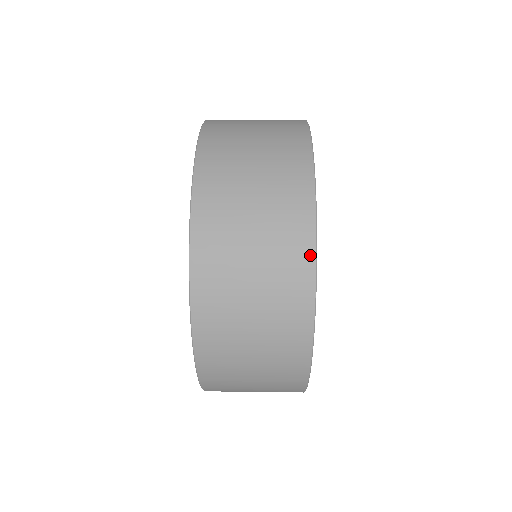
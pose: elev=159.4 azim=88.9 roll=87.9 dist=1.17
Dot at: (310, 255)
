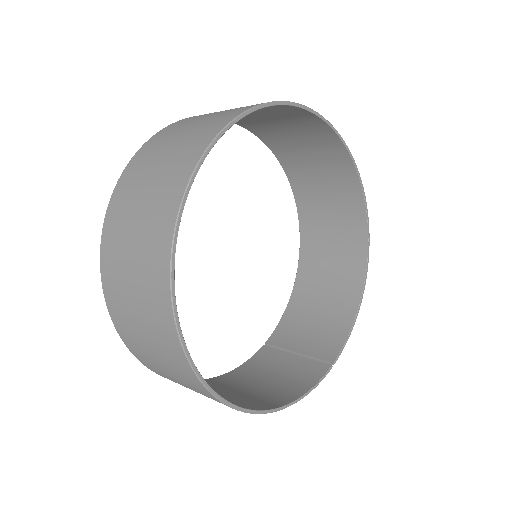
Dot at: (170, 315)
